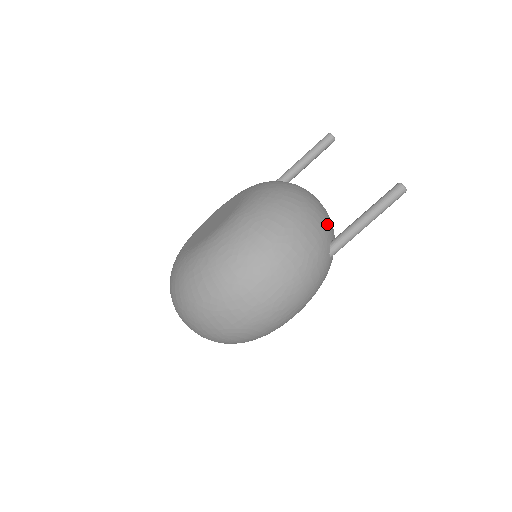
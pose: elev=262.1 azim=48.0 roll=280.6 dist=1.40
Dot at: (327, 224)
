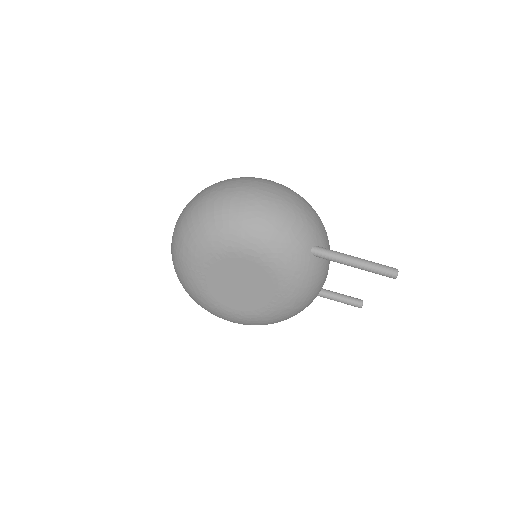
Dot at: occluded
